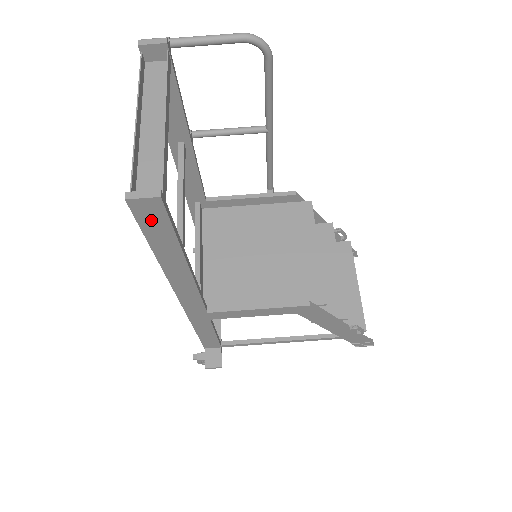
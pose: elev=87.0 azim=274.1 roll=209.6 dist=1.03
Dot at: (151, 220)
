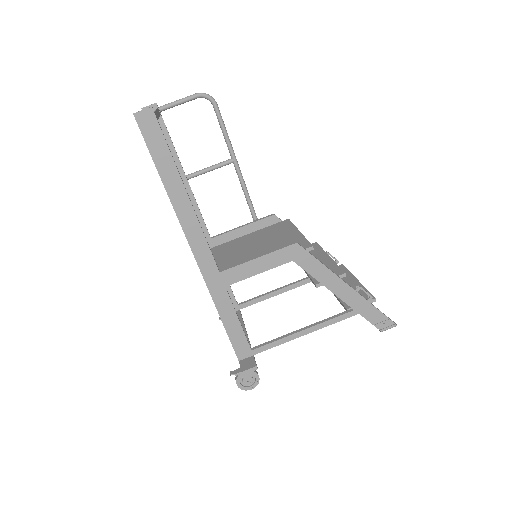
Dot at: (151, 134)
